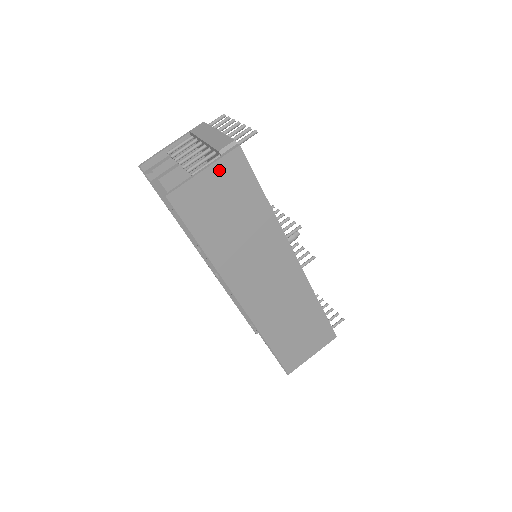
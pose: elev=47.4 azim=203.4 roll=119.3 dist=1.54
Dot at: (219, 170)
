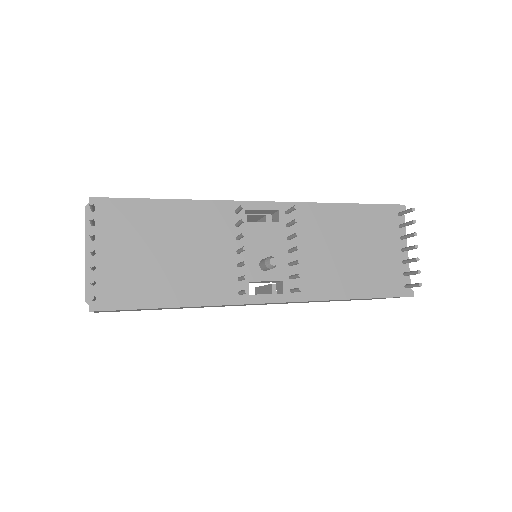
Dot at: (102, 311)
